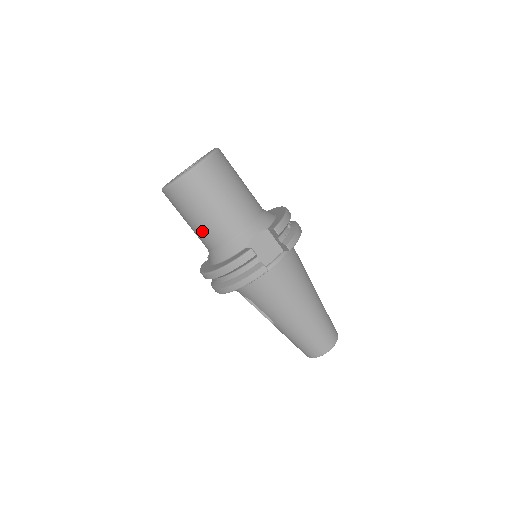
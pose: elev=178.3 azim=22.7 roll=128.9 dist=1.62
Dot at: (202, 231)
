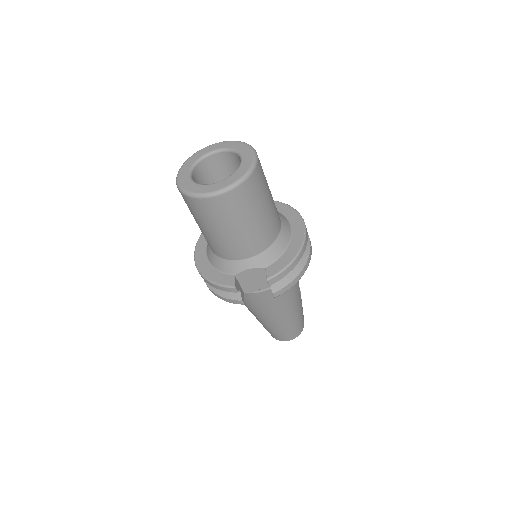
Dot at: (202, 233)
